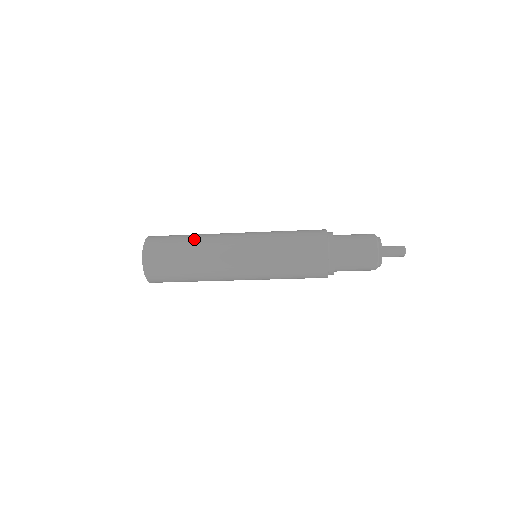
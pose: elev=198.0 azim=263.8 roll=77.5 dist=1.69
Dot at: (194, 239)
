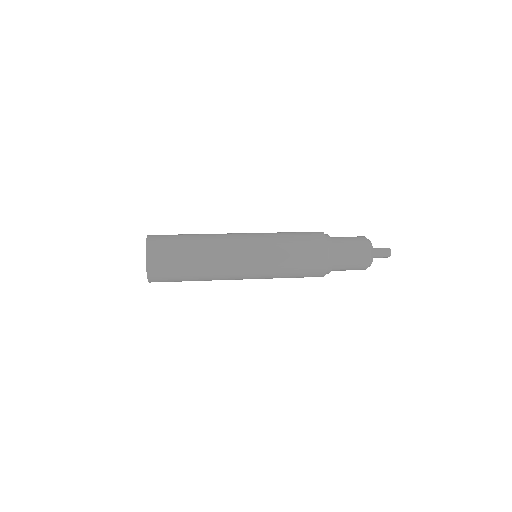
Dot at: (198, 248)
